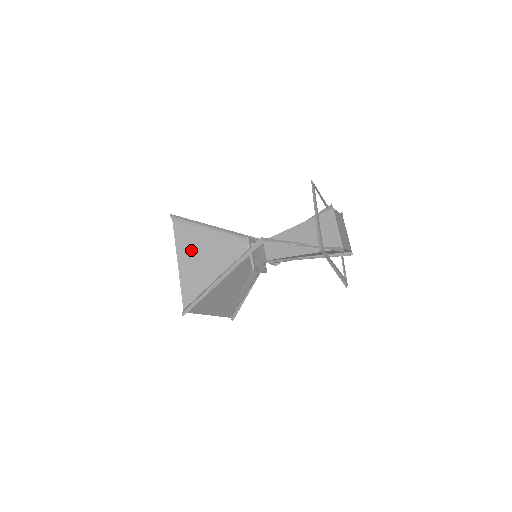
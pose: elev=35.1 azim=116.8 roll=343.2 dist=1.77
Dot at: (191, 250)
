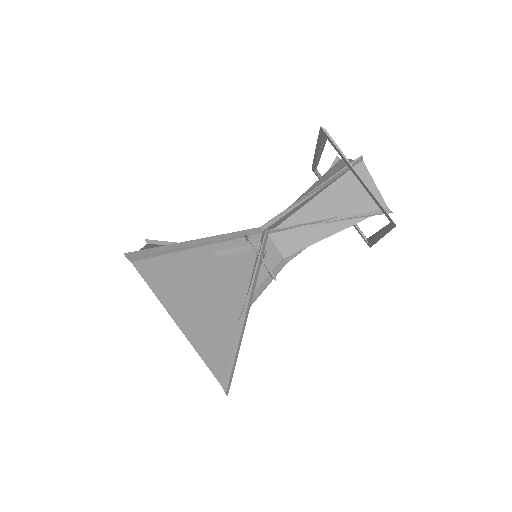
Dot at: occluded
